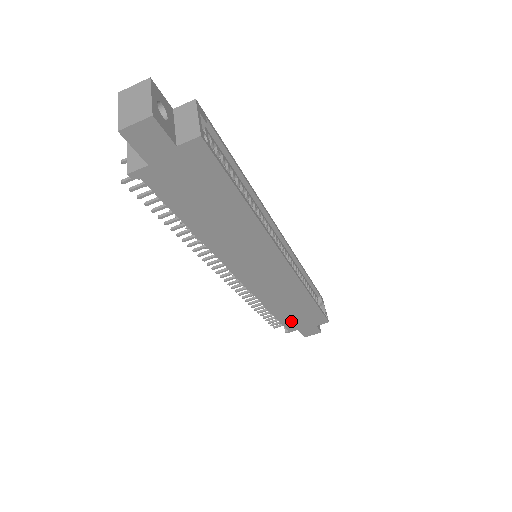
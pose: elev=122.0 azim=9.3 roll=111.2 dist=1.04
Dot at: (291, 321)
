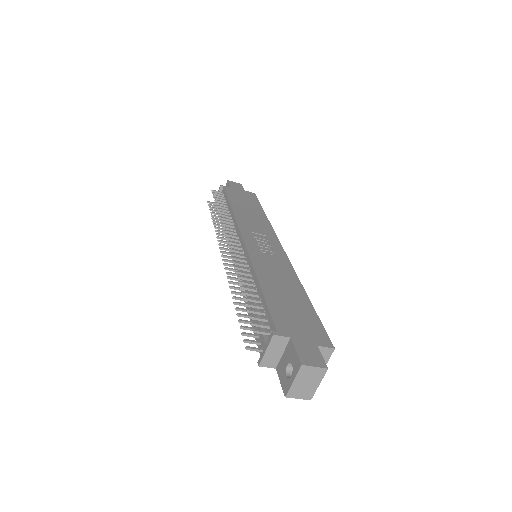
Dot at: occluded
